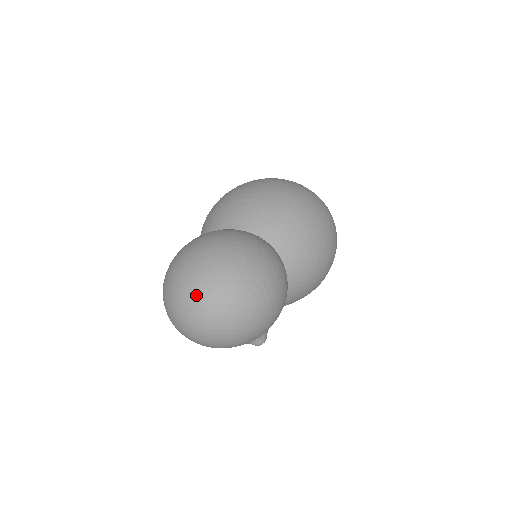
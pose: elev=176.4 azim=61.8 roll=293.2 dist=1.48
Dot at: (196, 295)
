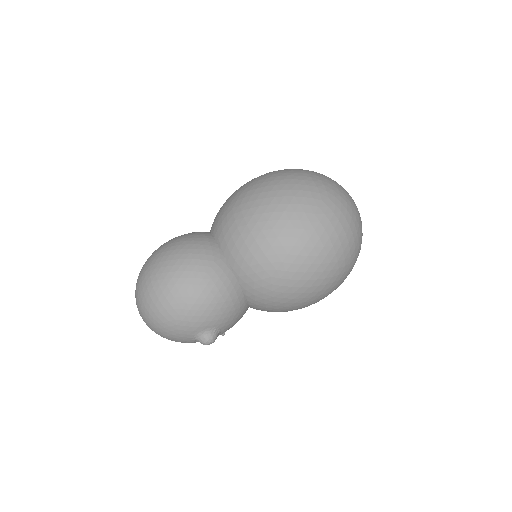
Dot at: (135, 291)
